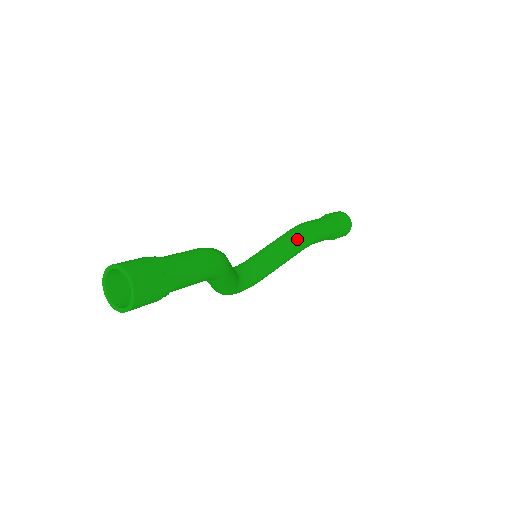
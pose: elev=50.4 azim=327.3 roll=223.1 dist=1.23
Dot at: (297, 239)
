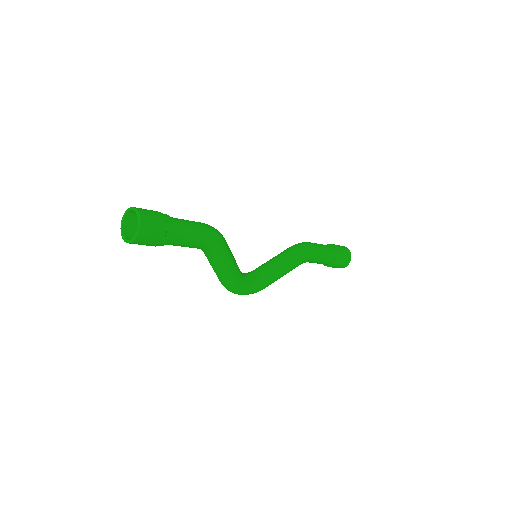
Dot at: (294, 251)
